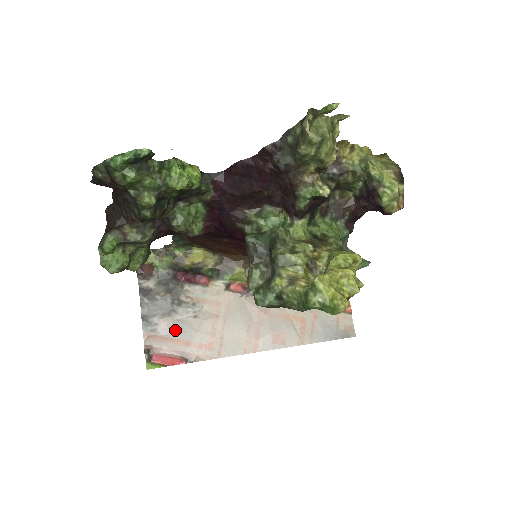
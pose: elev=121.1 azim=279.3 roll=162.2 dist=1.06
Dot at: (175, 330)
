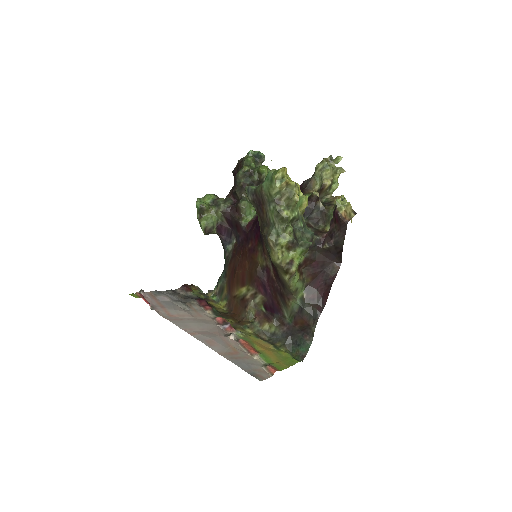
Dot at: (165, 302)
